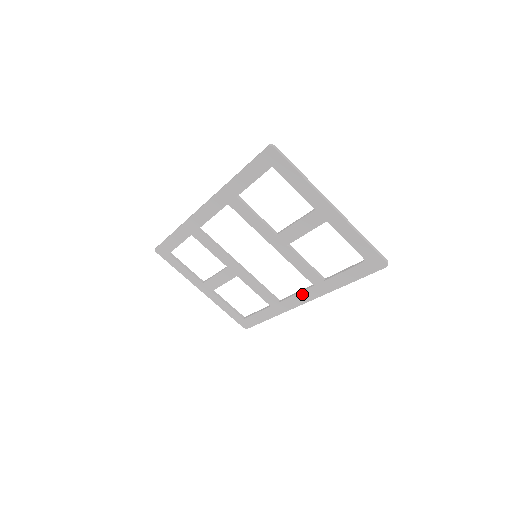
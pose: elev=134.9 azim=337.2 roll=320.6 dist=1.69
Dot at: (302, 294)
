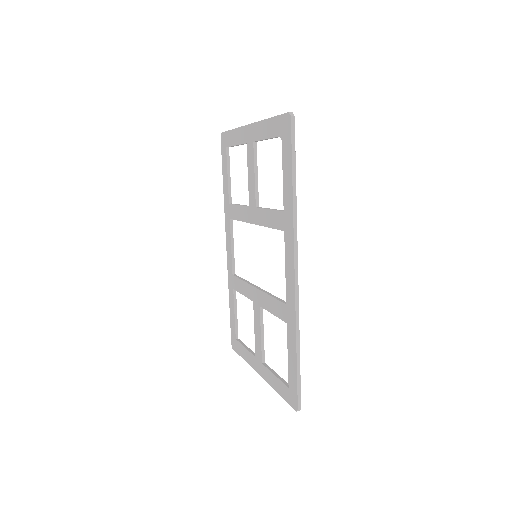
Dot at: (287, 260)
